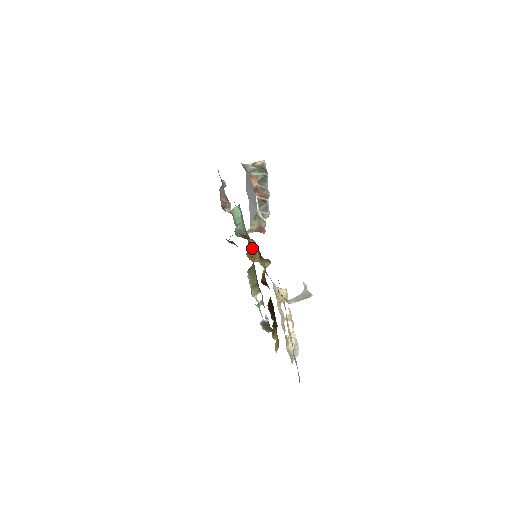
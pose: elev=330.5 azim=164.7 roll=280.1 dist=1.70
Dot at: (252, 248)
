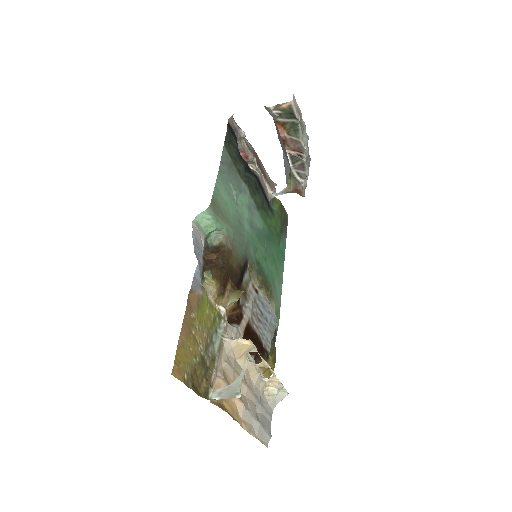
Dot at: (208, 282)
